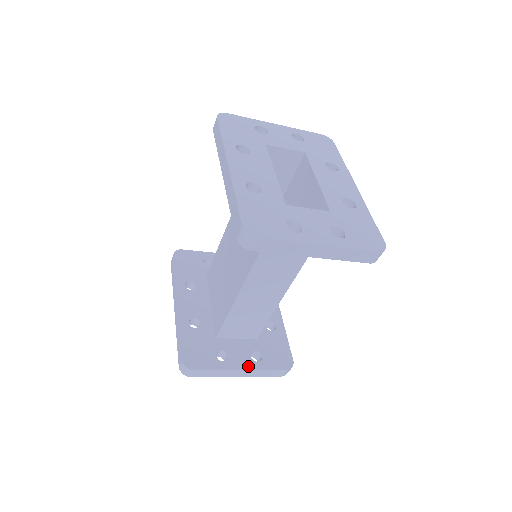
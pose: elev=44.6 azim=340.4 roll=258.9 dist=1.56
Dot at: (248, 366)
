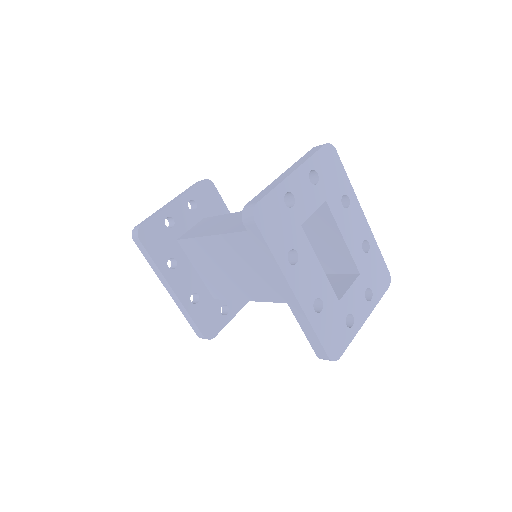
Dot at: (242, 304)
